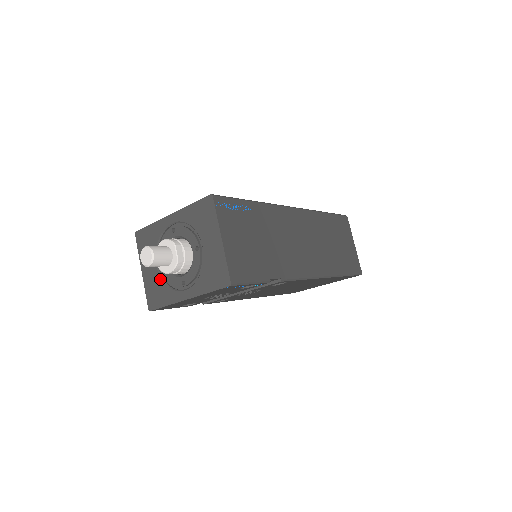
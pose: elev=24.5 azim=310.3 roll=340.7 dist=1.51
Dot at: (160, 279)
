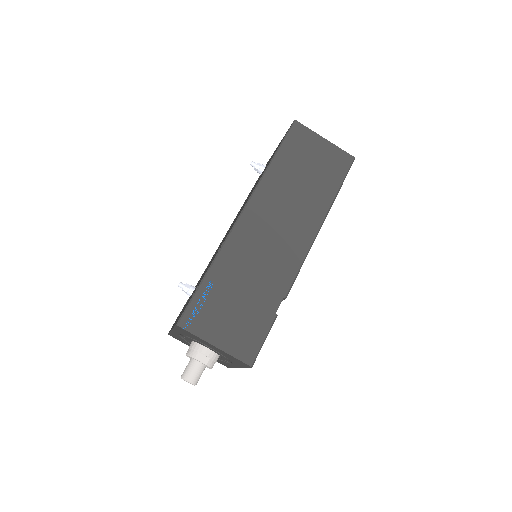
Dot at: occluded
